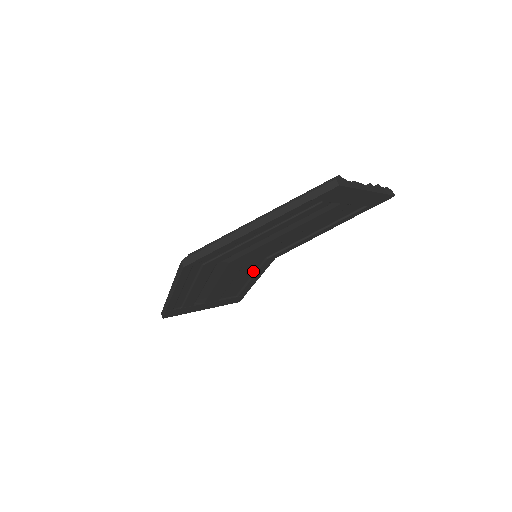
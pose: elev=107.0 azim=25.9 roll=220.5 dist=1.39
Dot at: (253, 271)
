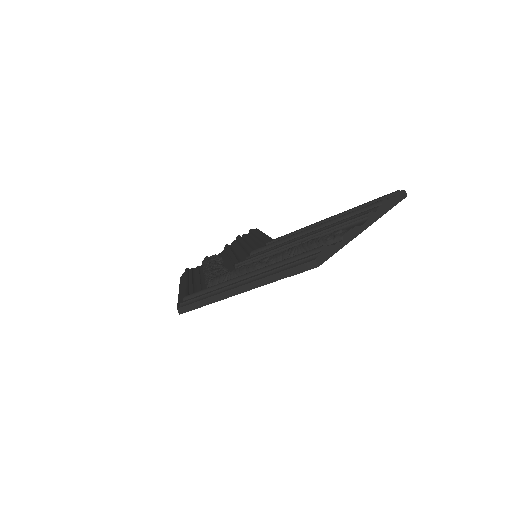
Dot at: occluded
